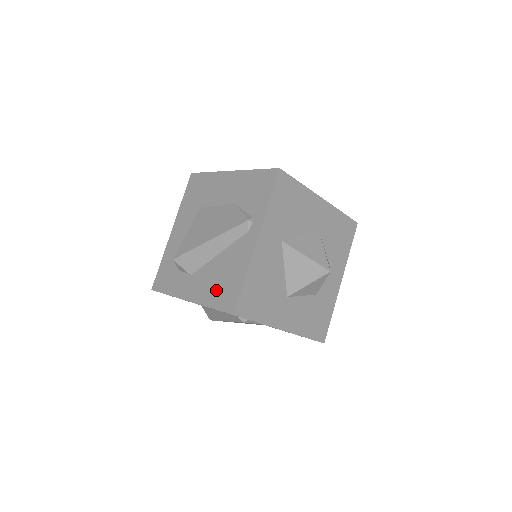
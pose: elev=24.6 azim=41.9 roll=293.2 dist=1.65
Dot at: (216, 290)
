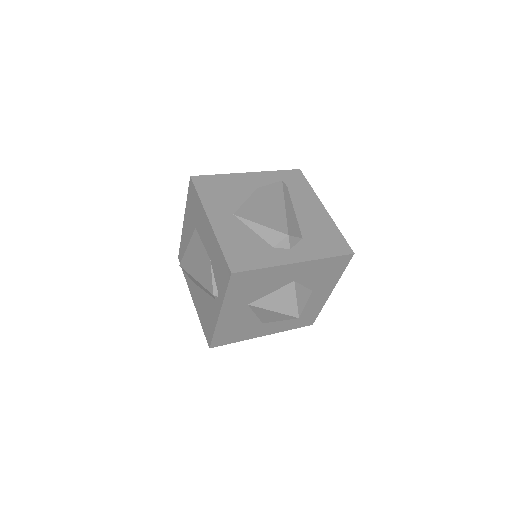
Dot at: (203, 317)
